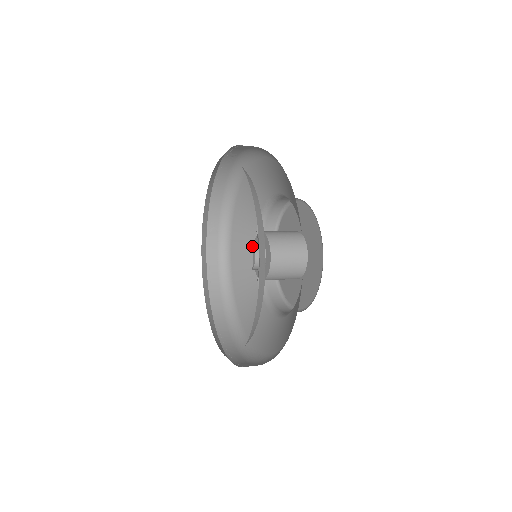
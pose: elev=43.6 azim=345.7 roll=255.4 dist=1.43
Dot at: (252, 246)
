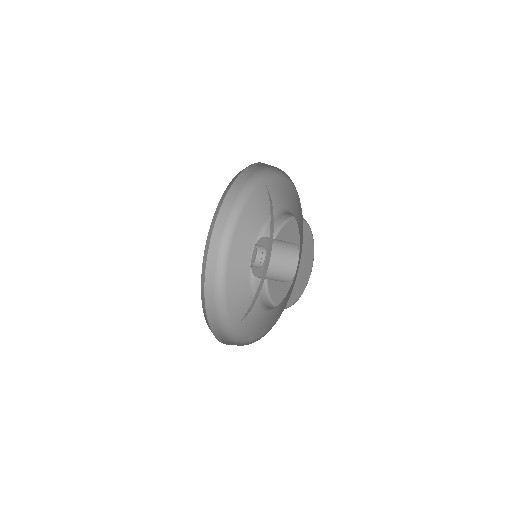
Dot at: occluded
